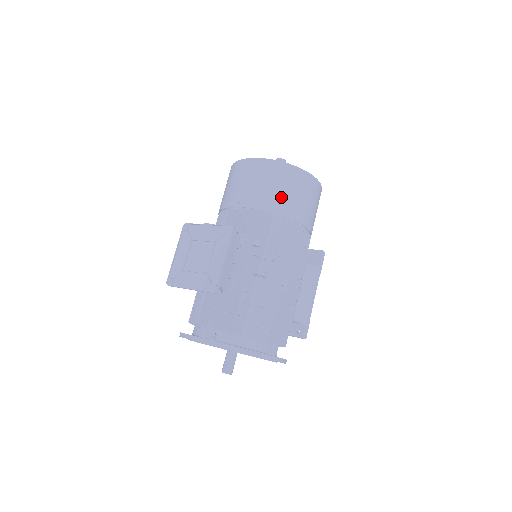
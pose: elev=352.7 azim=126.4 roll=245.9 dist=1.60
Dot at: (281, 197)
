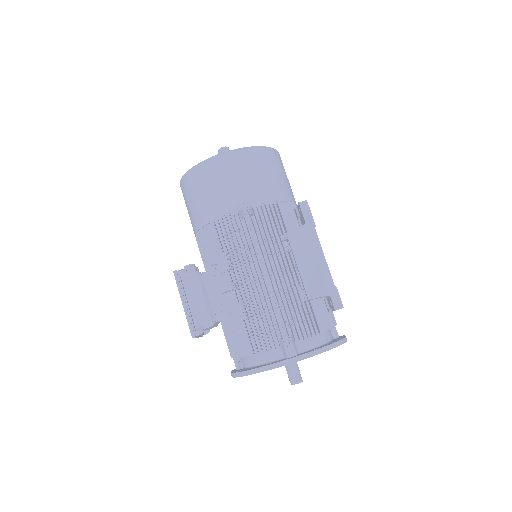
Dot at: (202, 205)
